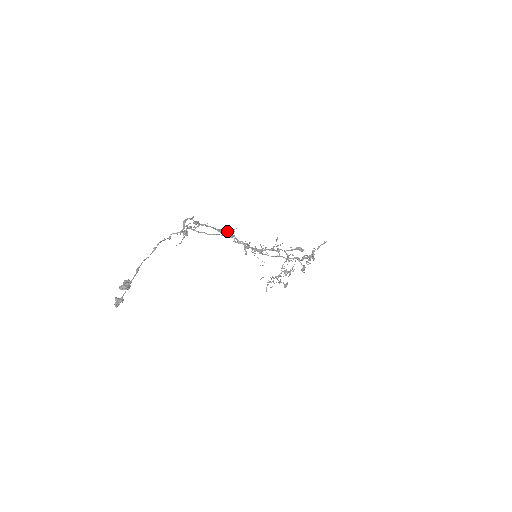
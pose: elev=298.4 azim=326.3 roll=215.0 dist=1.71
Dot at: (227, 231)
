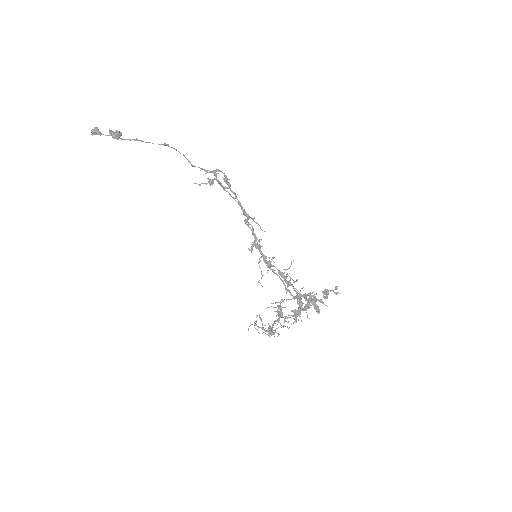
Dot at: occluded
